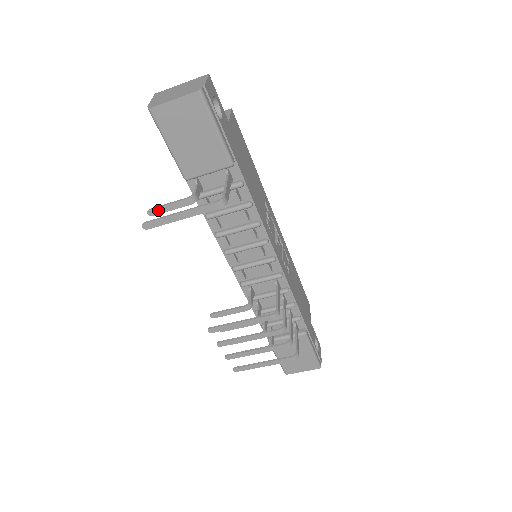
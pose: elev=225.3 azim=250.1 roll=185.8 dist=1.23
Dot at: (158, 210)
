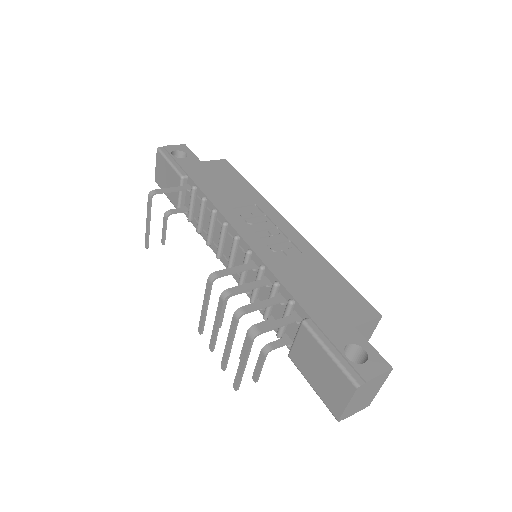
Dot at: (163, 237)
